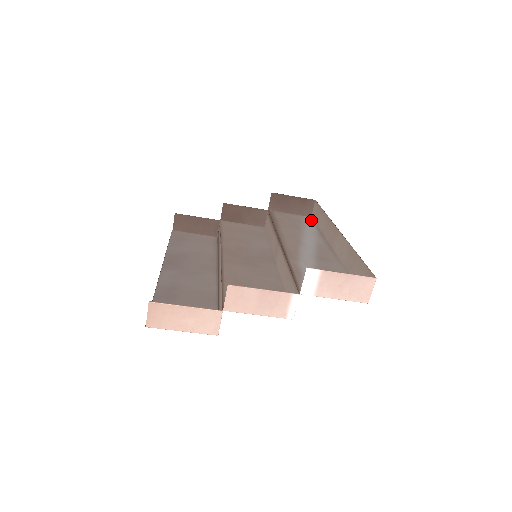
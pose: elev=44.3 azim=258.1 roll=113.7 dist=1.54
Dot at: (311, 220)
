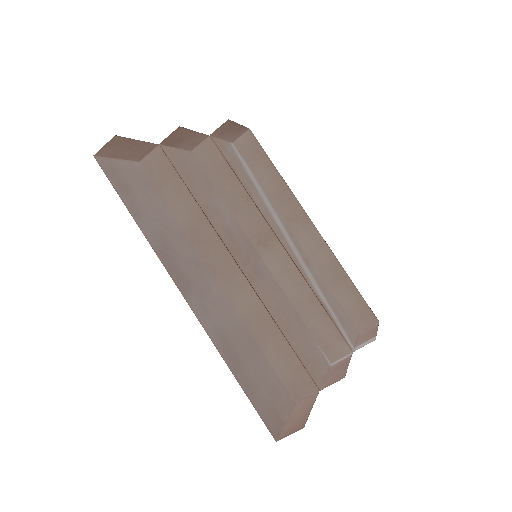
Dot at: (239, 154)
